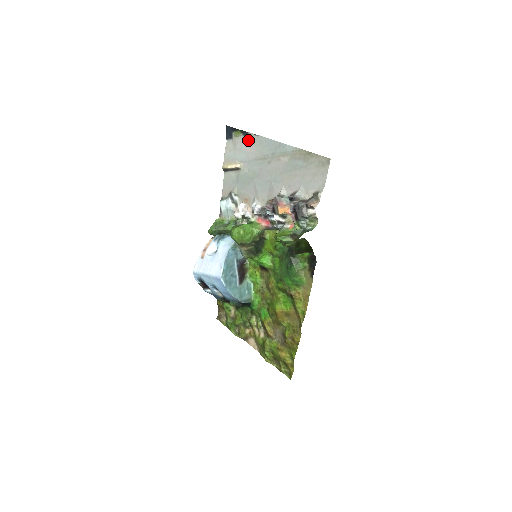
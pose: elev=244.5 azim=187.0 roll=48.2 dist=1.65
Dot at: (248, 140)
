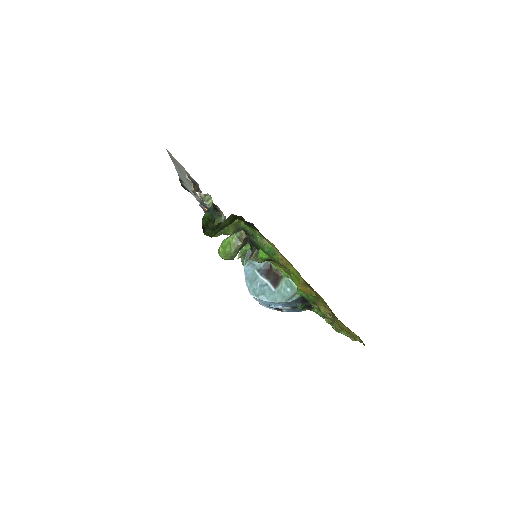
Dot at: occluded
